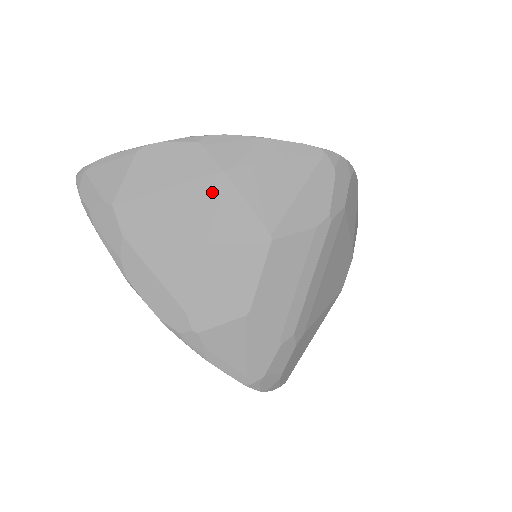
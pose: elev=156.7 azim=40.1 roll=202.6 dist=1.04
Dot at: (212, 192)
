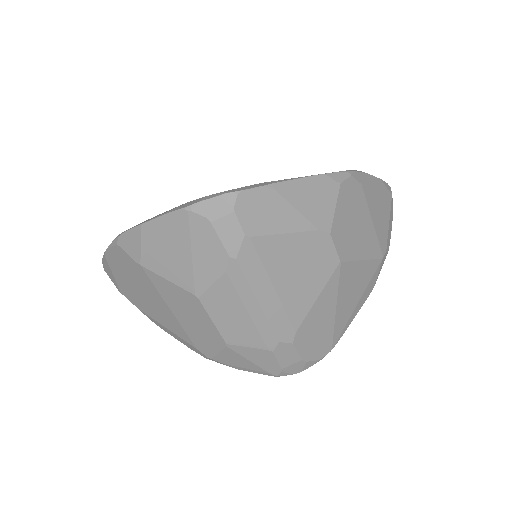
Dot at: (145, 278)
